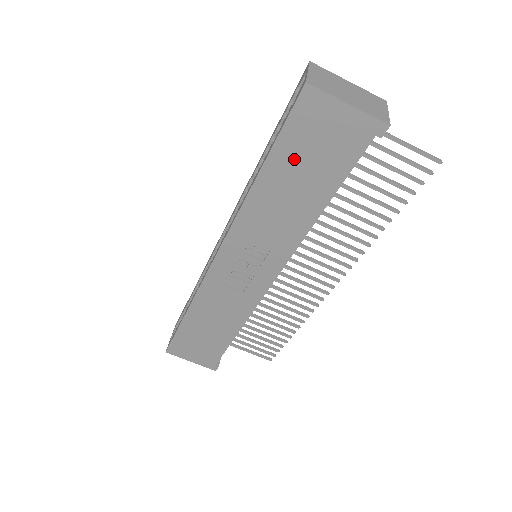
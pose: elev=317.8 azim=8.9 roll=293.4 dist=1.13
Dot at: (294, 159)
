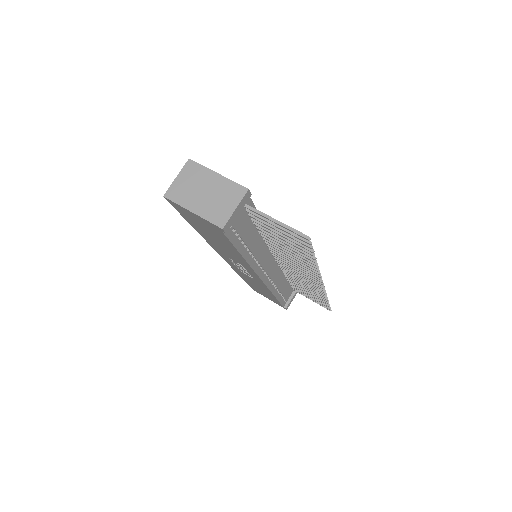
Dot at: (200, 228)
